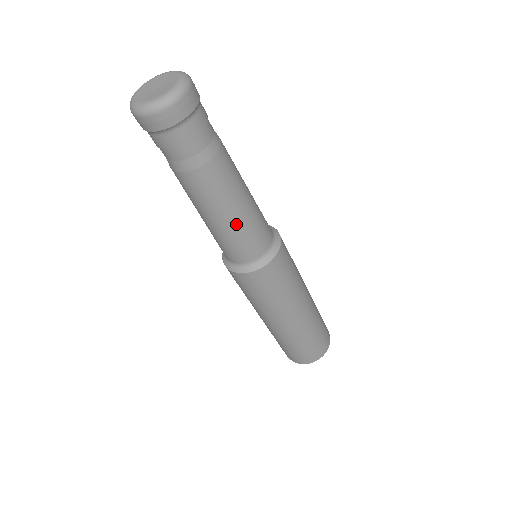
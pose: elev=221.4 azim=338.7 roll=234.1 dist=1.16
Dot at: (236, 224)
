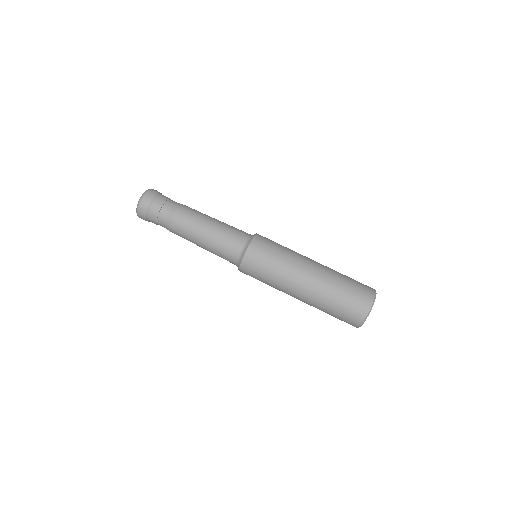
Dot at: (214, 232)
